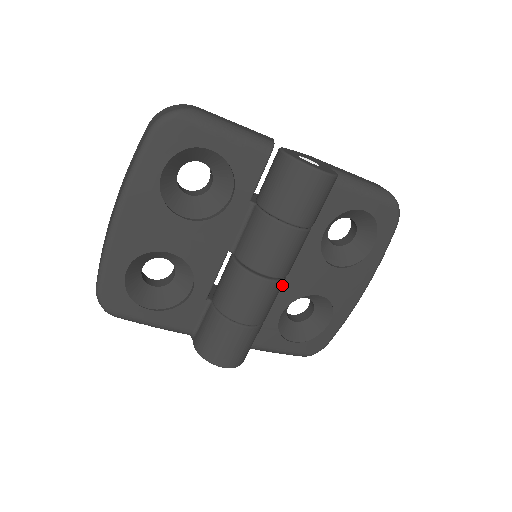
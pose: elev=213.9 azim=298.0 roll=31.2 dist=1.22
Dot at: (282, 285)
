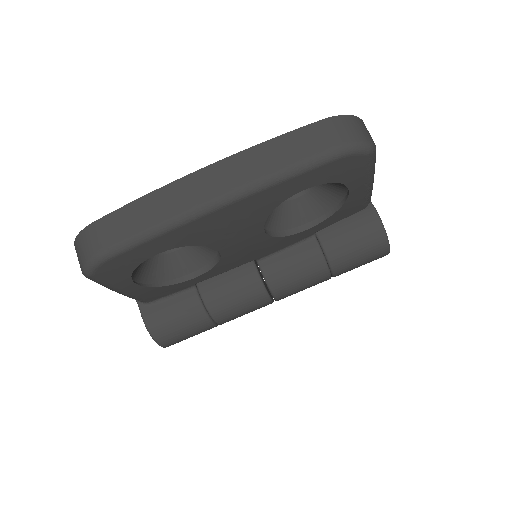
Dot at: occluded
